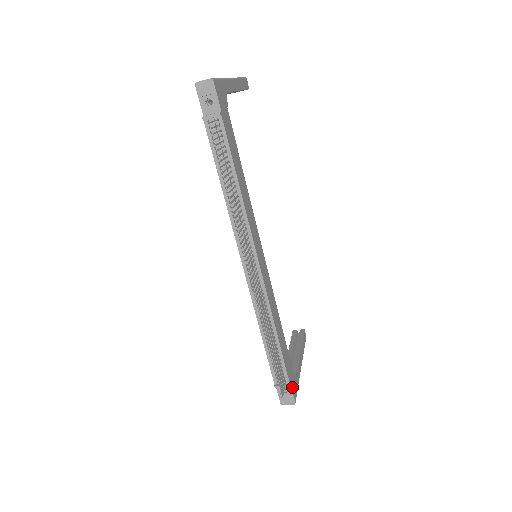
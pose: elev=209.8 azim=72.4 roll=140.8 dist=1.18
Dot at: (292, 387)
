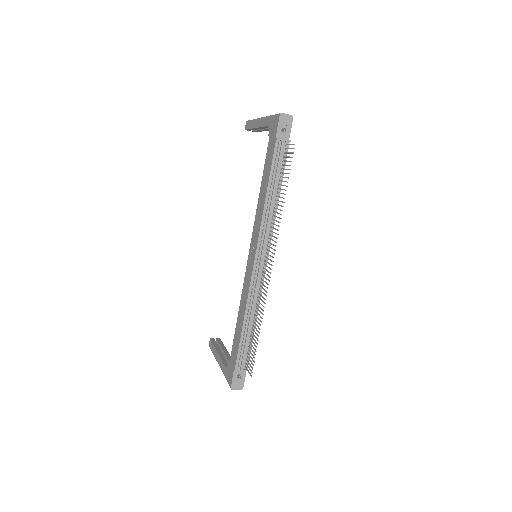
Dot at: (245, 374)
